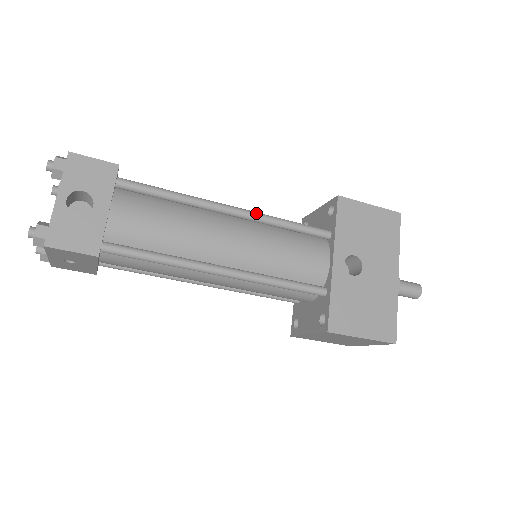
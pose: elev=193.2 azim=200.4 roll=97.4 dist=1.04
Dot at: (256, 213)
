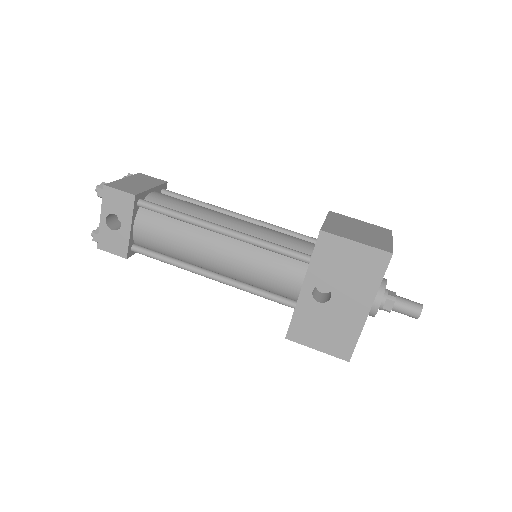
Dot at: (241, 236)
